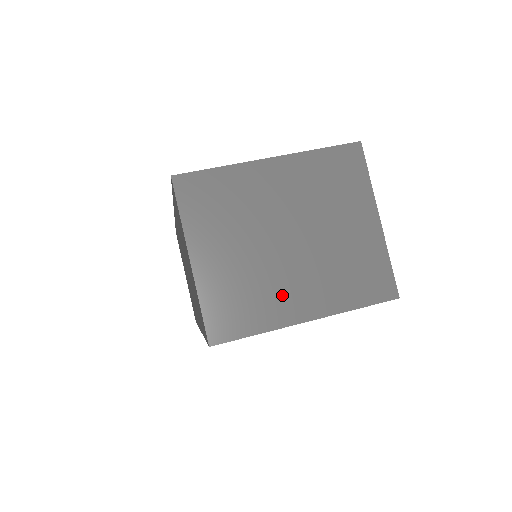
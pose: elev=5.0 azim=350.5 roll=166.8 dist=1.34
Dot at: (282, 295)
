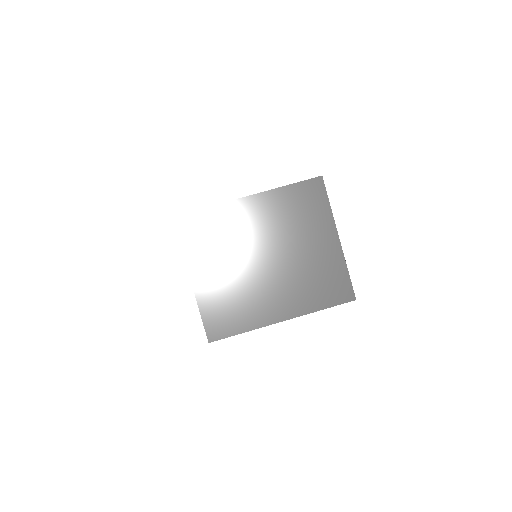
Dot at: (262, 302)
